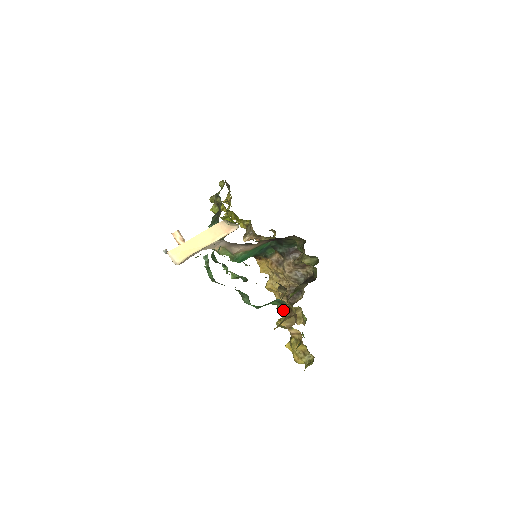
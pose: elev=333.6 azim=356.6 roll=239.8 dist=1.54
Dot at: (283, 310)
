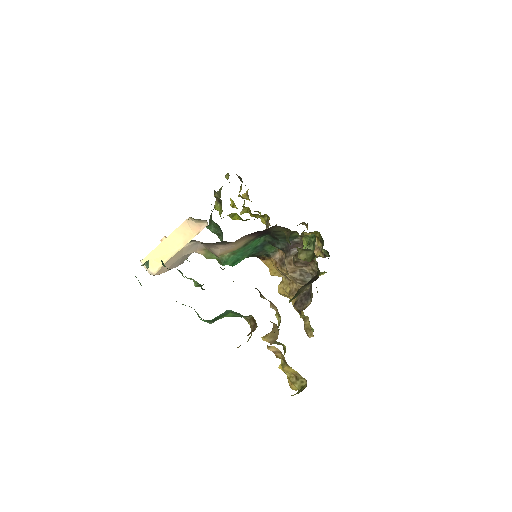
Dot at: (248, 323)
